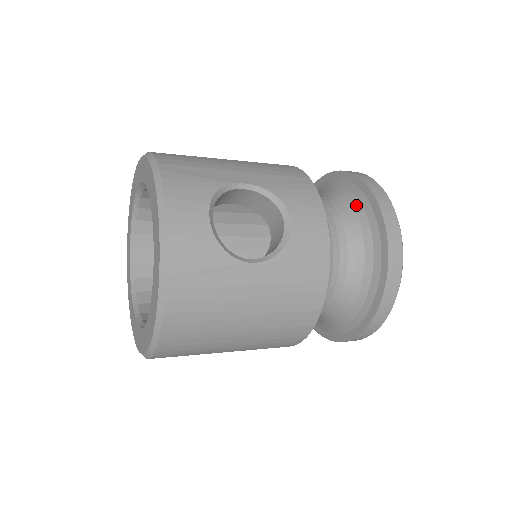
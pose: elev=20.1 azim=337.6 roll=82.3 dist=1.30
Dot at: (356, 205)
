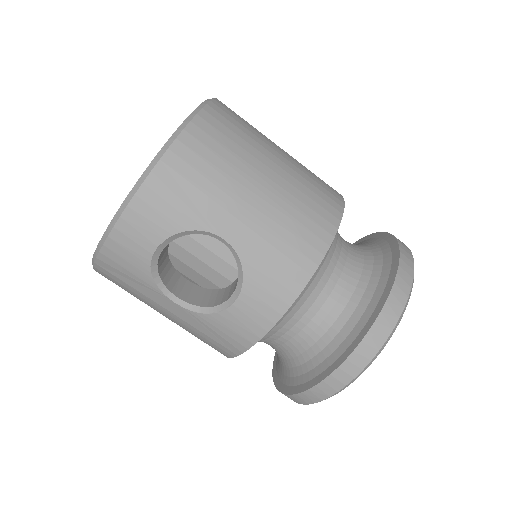
Dot at: (350, 323)
